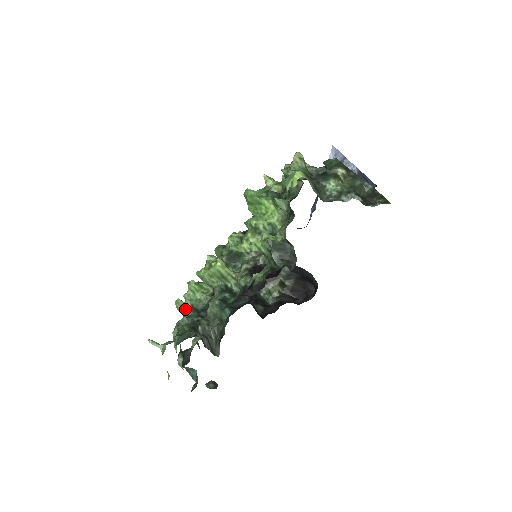
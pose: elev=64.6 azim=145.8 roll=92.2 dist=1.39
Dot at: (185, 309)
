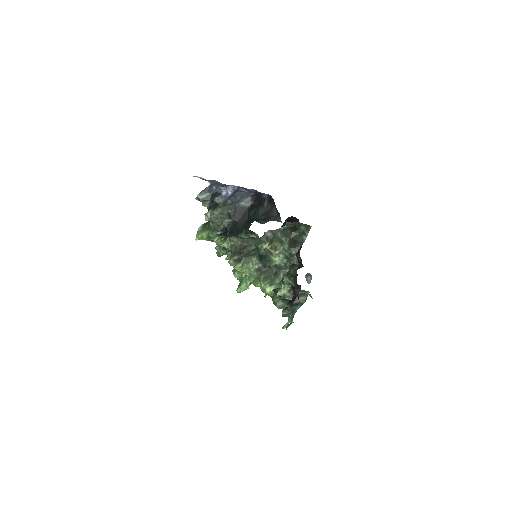
Dot at: occluded
